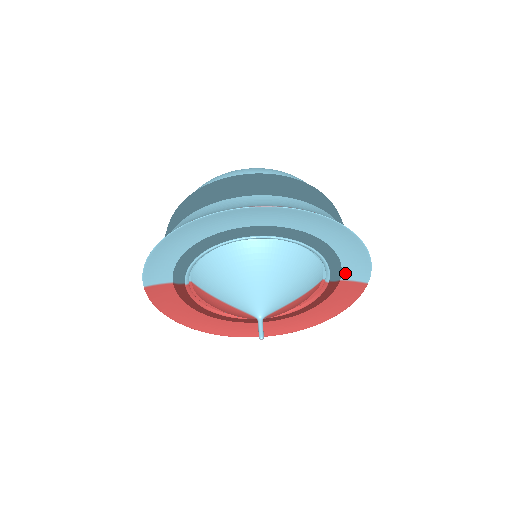
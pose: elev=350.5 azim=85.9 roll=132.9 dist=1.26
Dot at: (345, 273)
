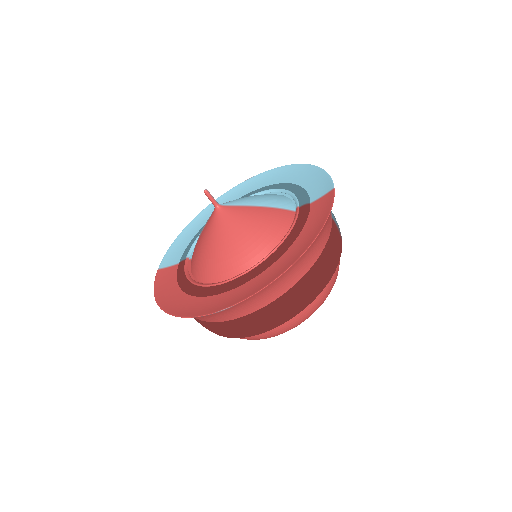
Dot at: (312, 196)
